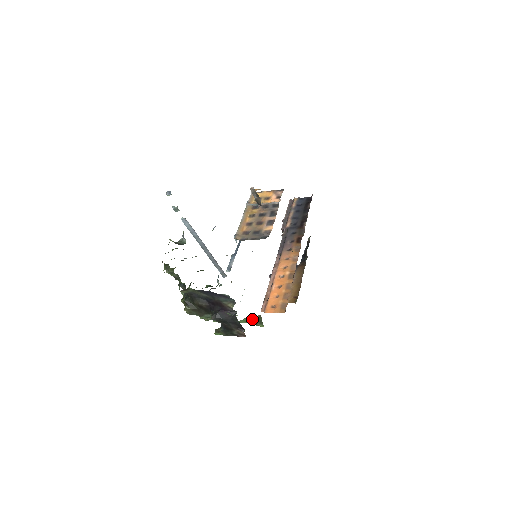
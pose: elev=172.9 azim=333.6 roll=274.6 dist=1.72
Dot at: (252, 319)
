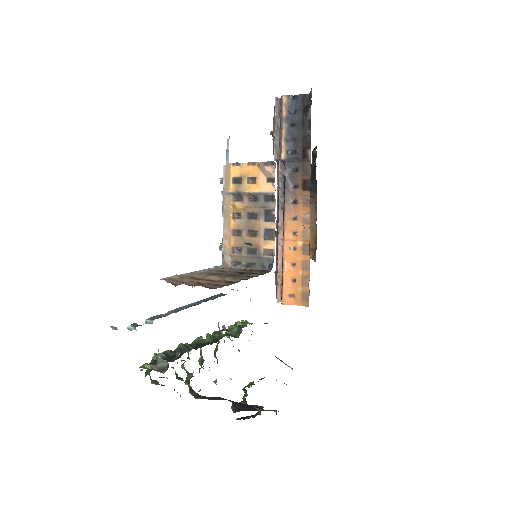
Dot at: occluded
